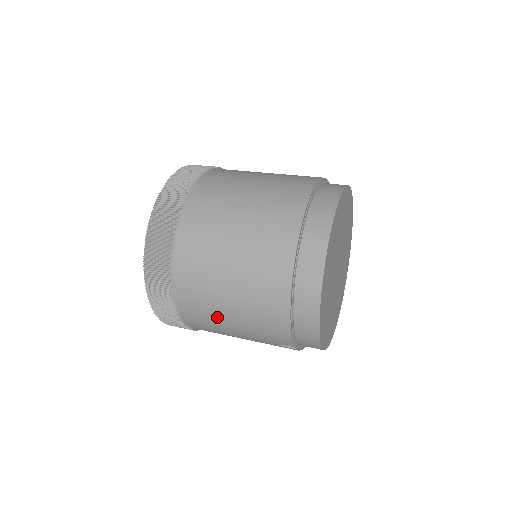
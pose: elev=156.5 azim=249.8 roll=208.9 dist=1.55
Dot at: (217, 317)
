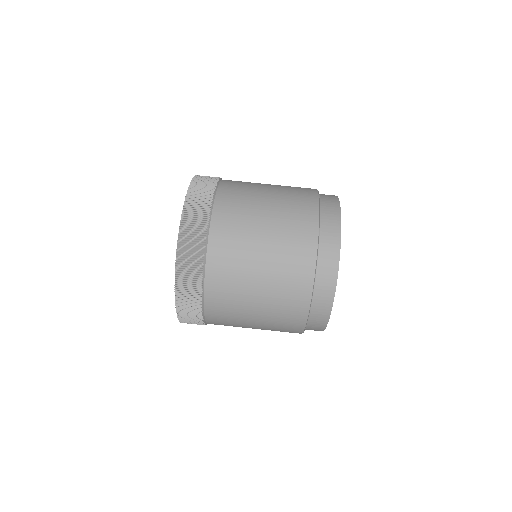
Dot at: occluded
